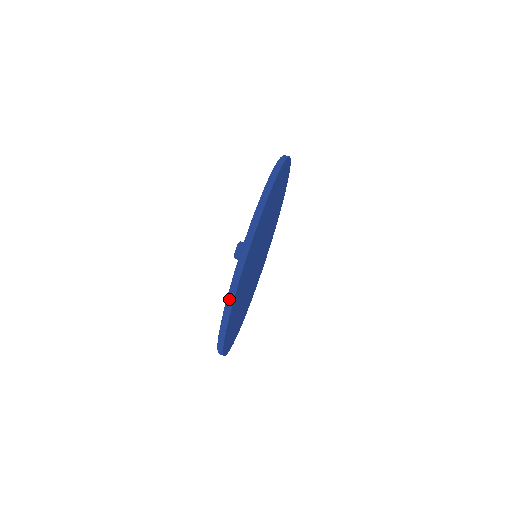
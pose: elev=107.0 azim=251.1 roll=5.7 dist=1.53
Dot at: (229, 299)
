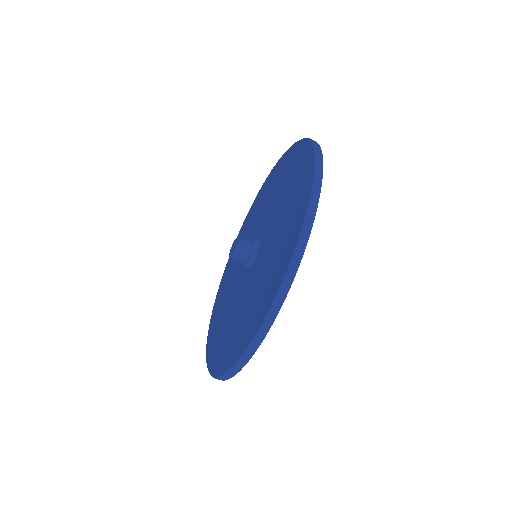
Dot at: occluded
